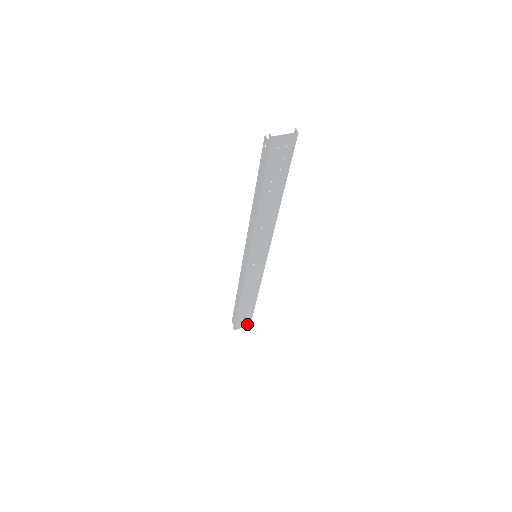
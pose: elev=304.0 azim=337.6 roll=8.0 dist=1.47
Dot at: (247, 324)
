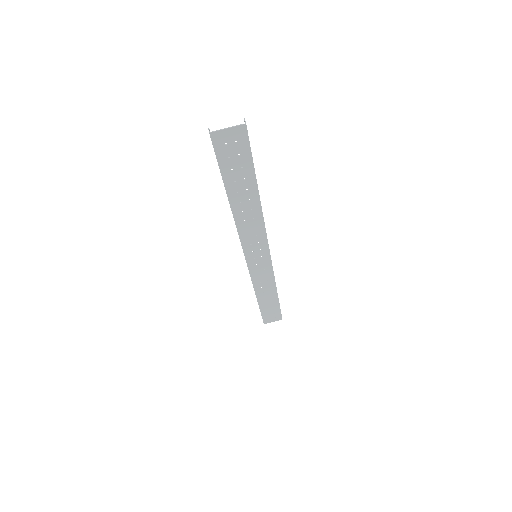
Dot at: (278, 318)
